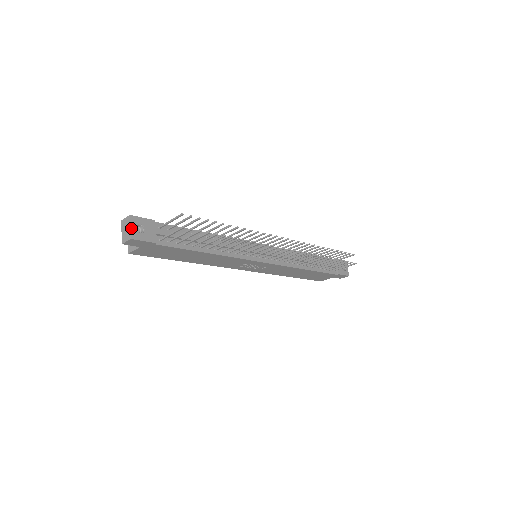
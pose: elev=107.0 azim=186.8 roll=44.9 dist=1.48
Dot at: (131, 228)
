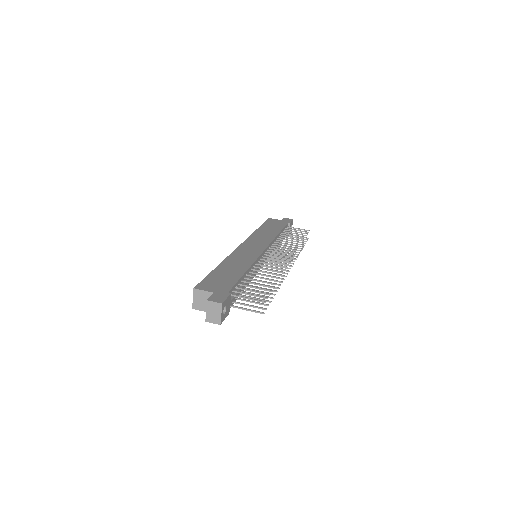
Dot at: (221, 315)
